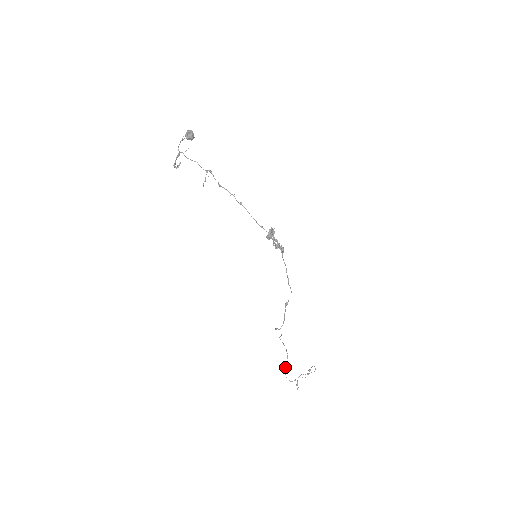
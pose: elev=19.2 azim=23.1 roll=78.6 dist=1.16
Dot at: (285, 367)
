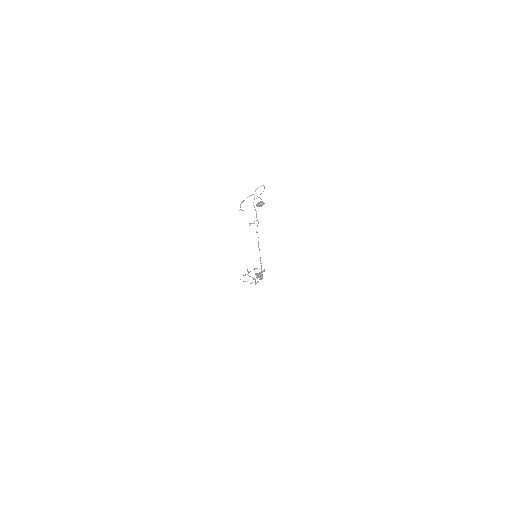
Dot at: (244, 275)
